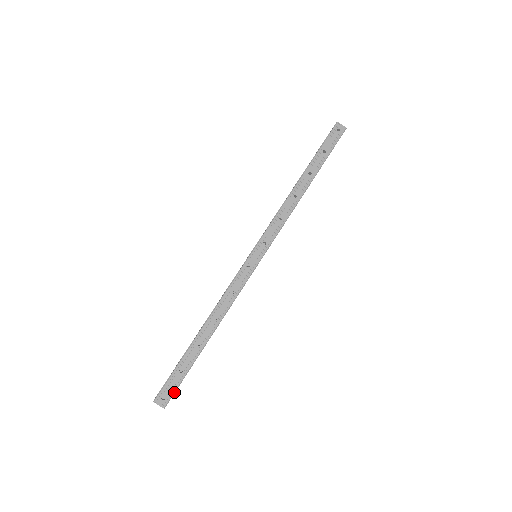
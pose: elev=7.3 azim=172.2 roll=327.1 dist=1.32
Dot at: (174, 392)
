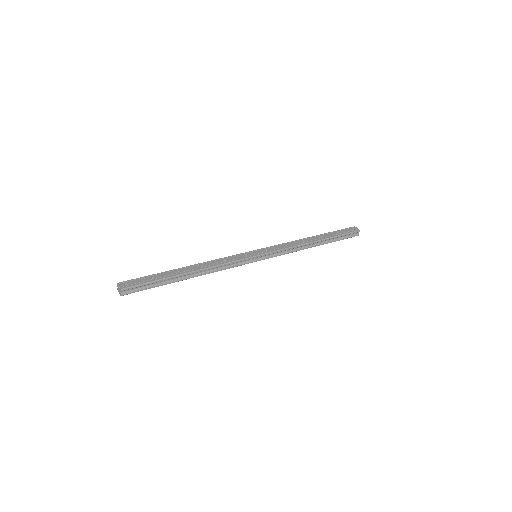
Dot at: (137, 285)
